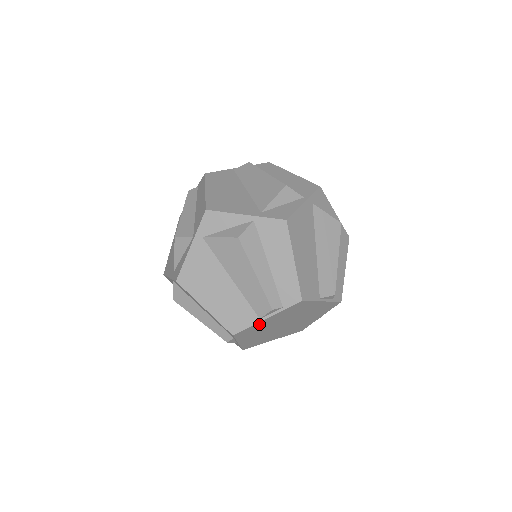
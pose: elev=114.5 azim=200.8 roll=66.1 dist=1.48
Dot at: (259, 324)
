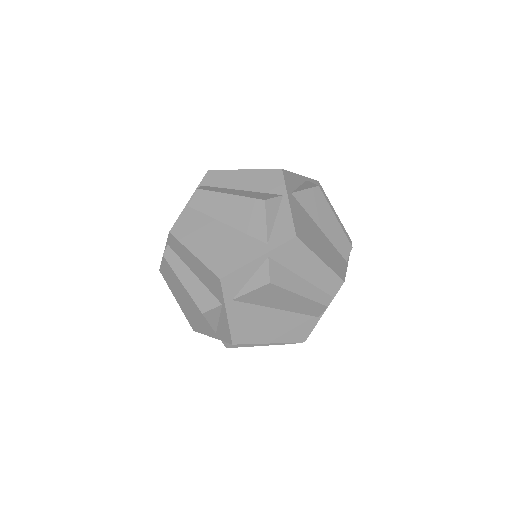
Dot at: occluded
